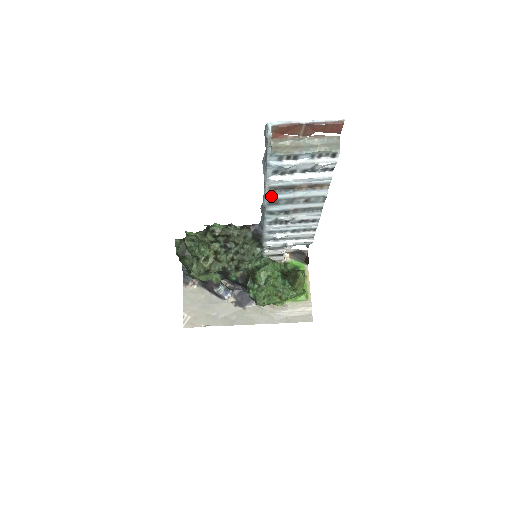
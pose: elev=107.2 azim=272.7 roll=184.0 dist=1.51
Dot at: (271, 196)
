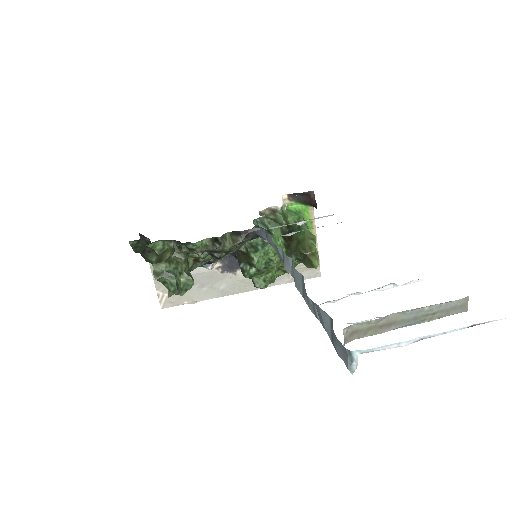
Dot at: occluded
